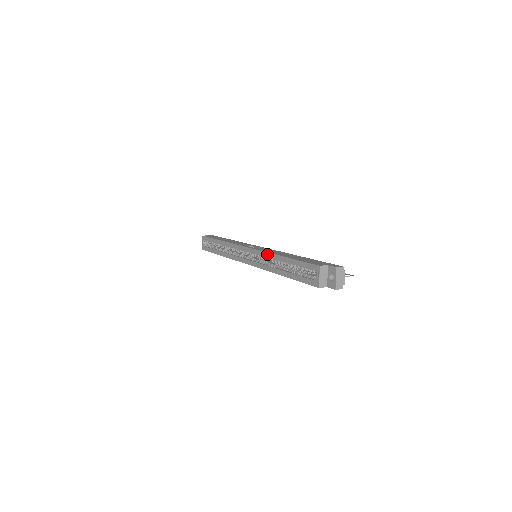
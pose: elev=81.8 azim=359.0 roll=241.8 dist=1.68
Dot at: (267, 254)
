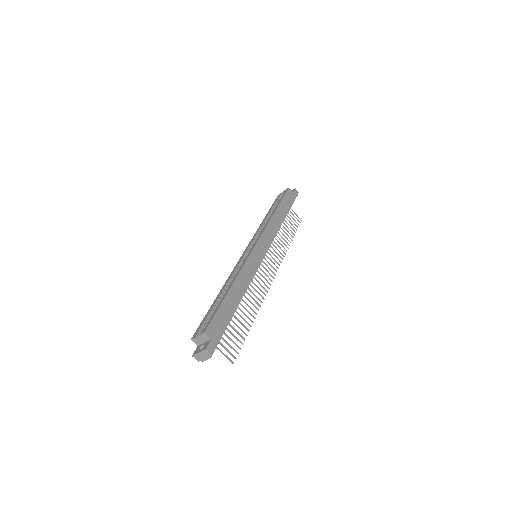
Dot at: (240, 270)
